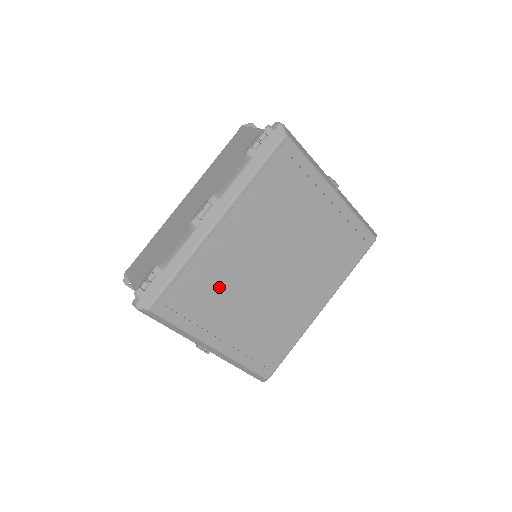
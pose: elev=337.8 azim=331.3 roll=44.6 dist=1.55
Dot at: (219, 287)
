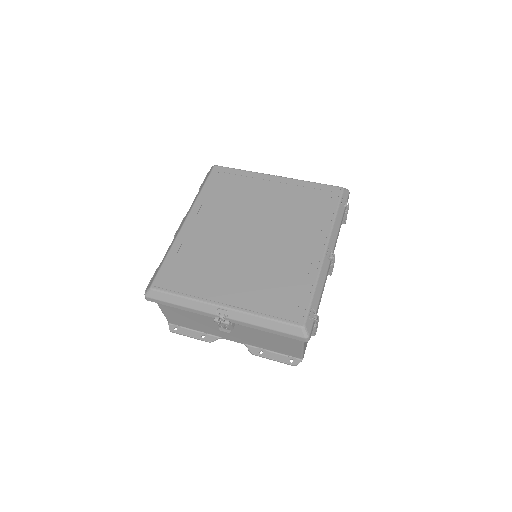
Dot at: (205, 259)
